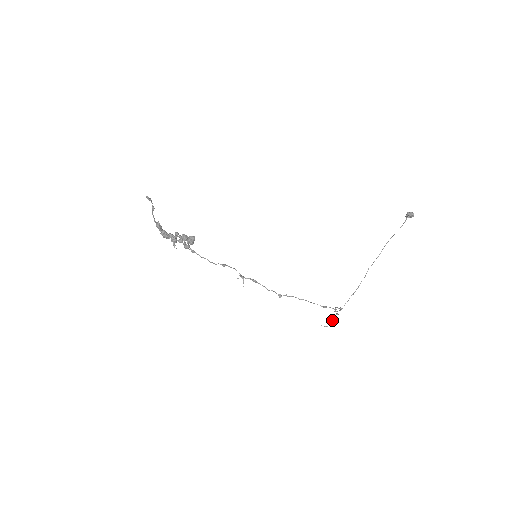
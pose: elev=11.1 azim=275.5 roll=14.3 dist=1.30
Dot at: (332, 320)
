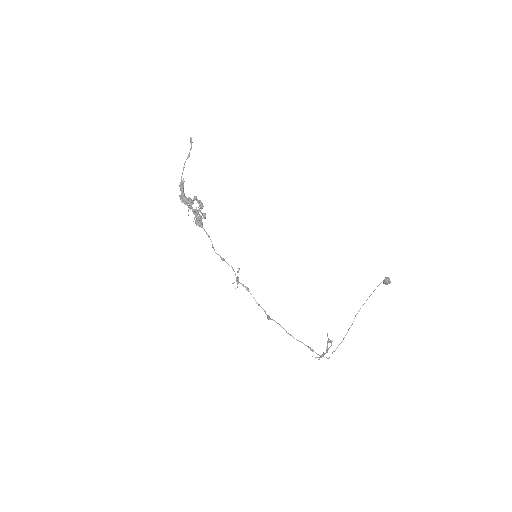
Dot at: (322, 356)
